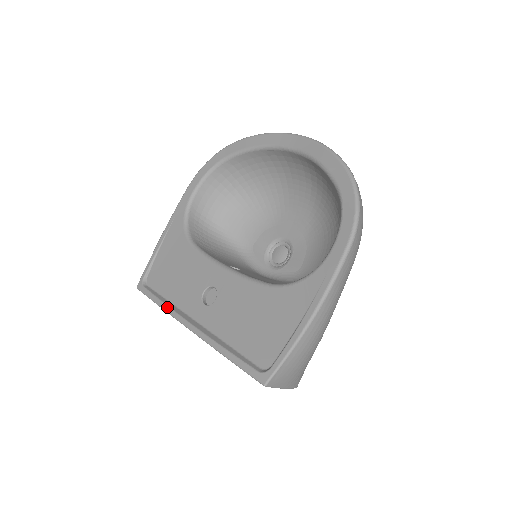
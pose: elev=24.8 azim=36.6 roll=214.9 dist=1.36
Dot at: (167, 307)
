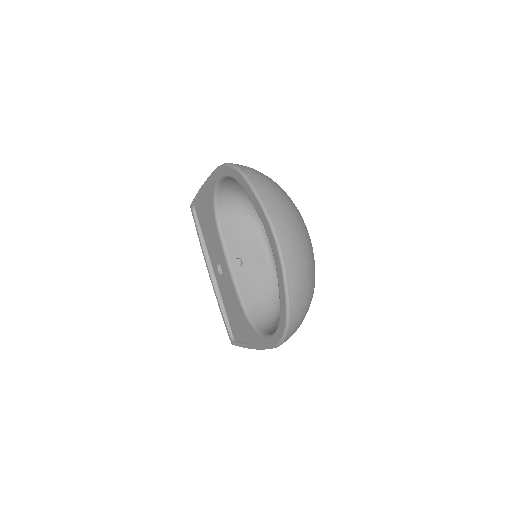
Dot at: (202, 248)
